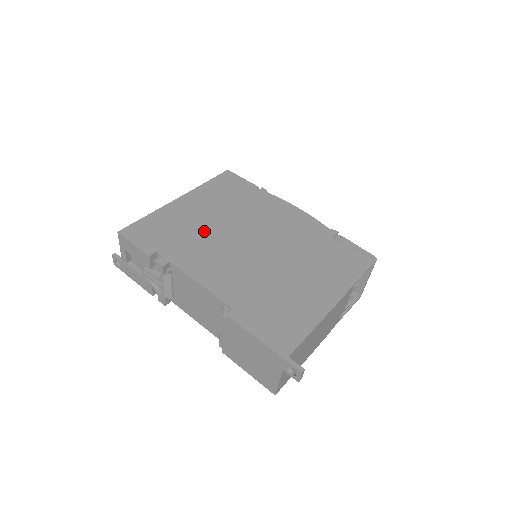
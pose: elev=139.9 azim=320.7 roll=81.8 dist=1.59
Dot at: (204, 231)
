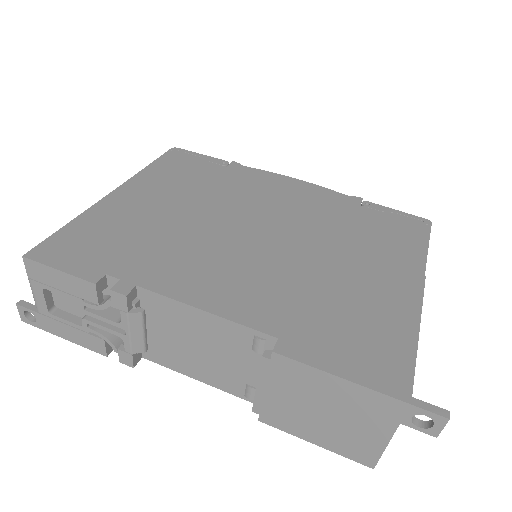
Dot at: (174, 229)
